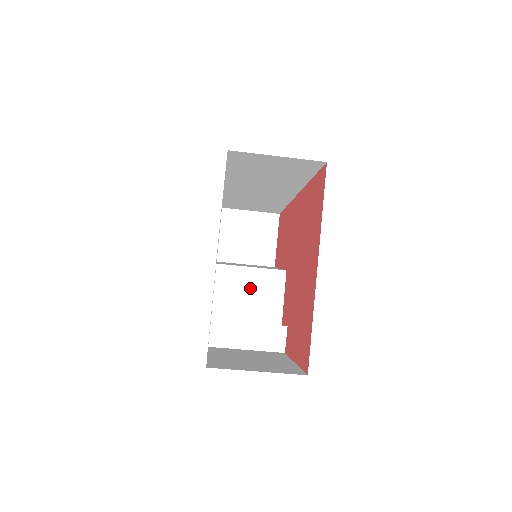
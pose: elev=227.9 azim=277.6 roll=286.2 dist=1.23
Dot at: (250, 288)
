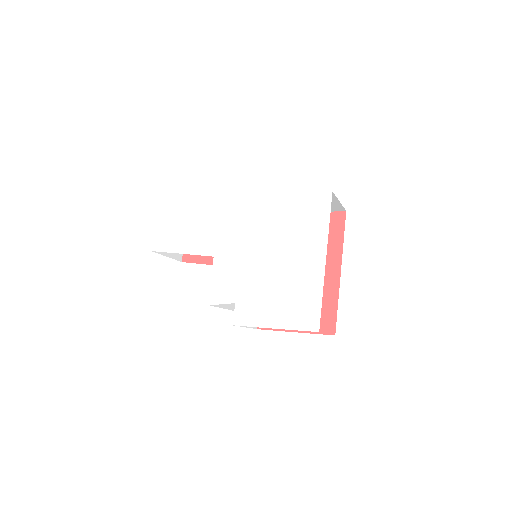
Dot at: occluded
